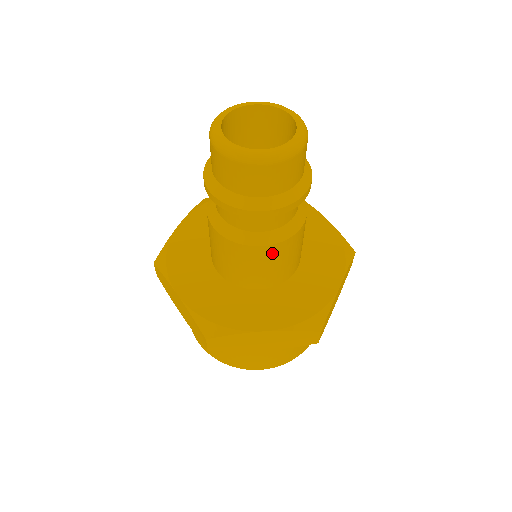
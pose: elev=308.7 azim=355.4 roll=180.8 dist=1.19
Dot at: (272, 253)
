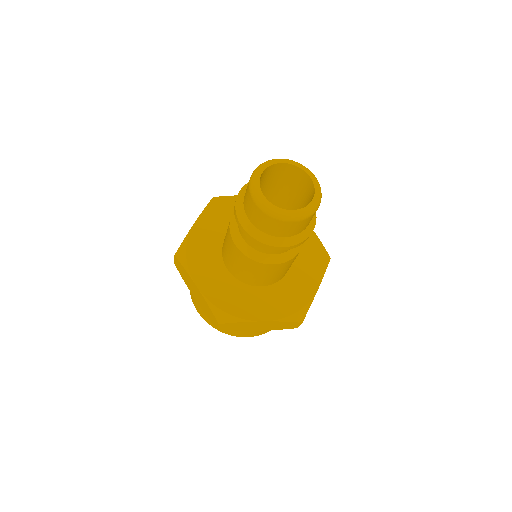
Dot at: occluded
